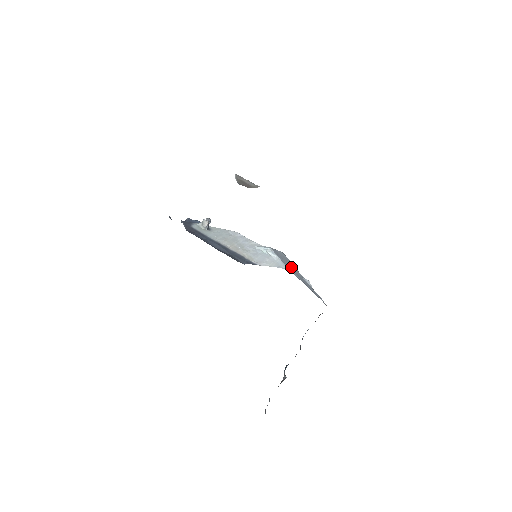
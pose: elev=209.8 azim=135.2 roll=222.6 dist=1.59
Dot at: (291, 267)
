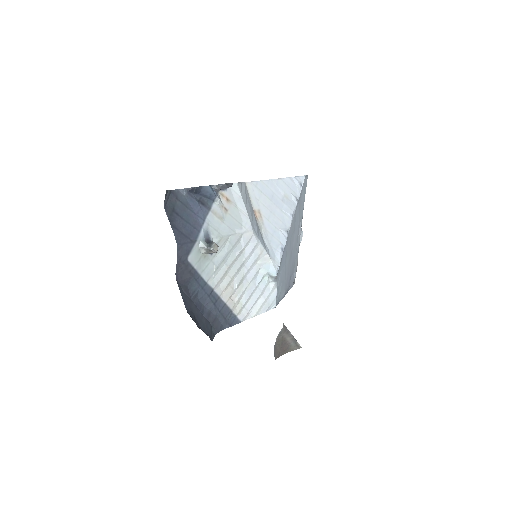
Dot at: (291, 250)
